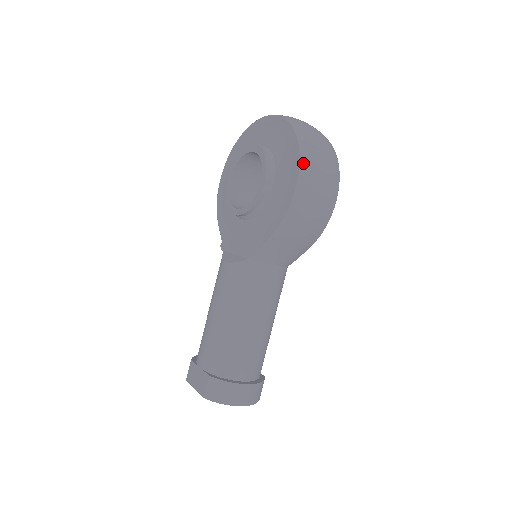
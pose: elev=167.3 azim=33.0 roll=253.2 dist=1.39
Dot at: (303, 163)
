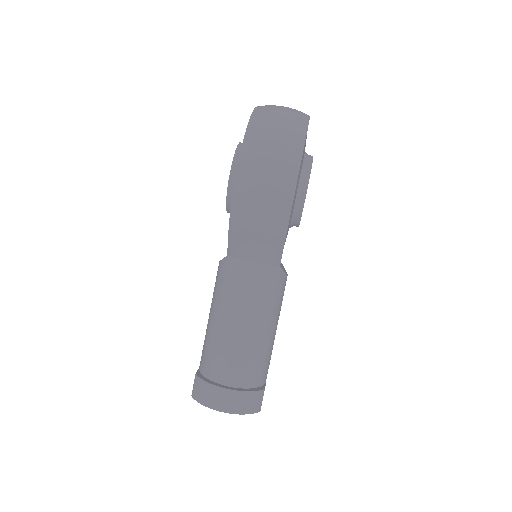
Dot at: (245, 146)
